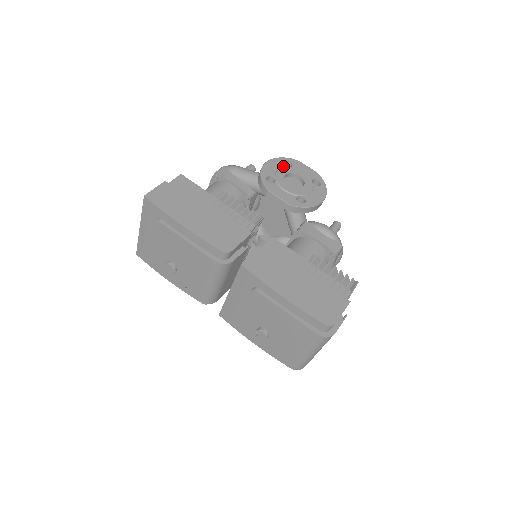
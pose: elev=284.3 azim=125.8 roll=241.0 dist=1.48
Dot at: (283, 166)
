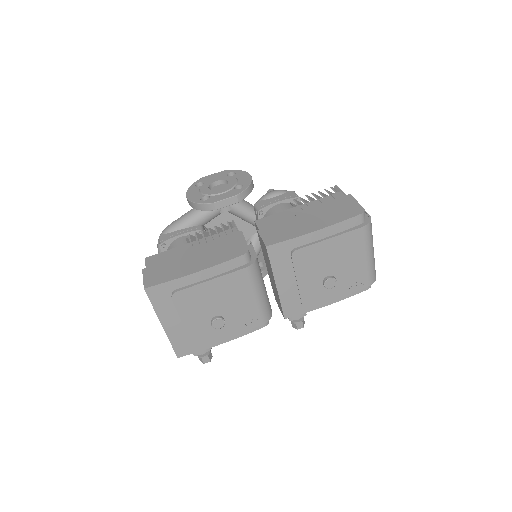
Dot at: (199, 188)
